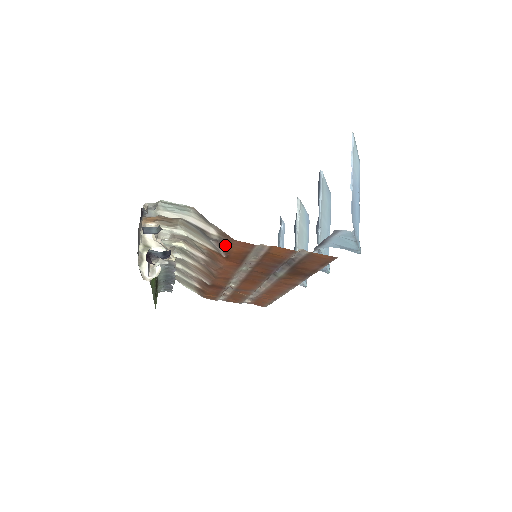
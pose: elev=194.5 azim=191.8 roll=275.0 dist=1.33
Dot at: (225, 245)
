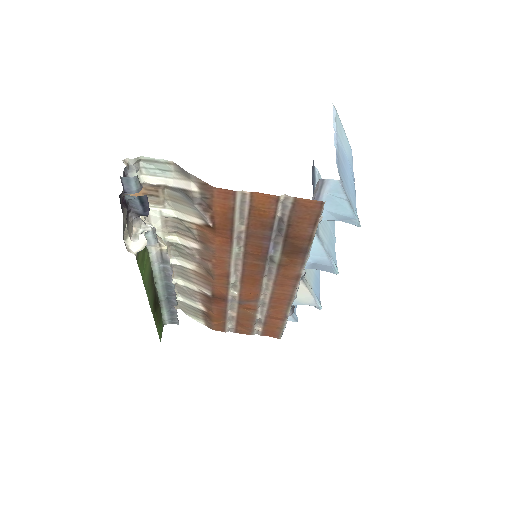
Dot at: (208, 204)
